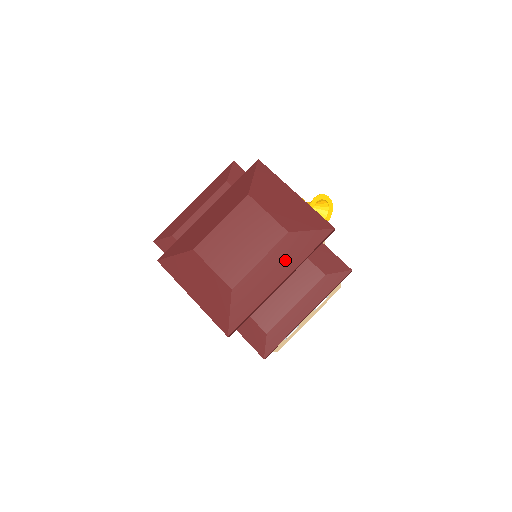
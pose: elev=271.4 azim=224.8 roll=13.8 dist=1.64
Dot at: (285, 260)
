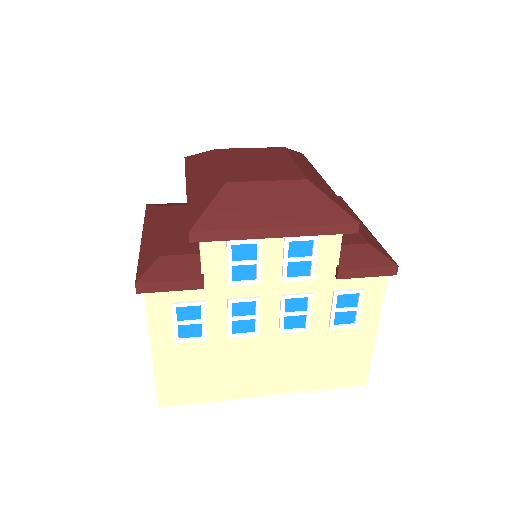
Dot at: (307, 166)
